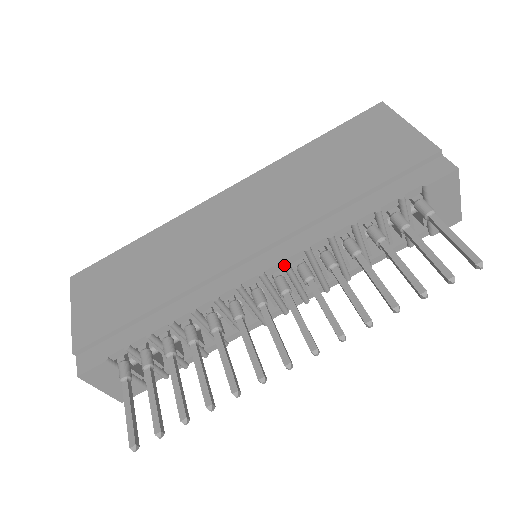
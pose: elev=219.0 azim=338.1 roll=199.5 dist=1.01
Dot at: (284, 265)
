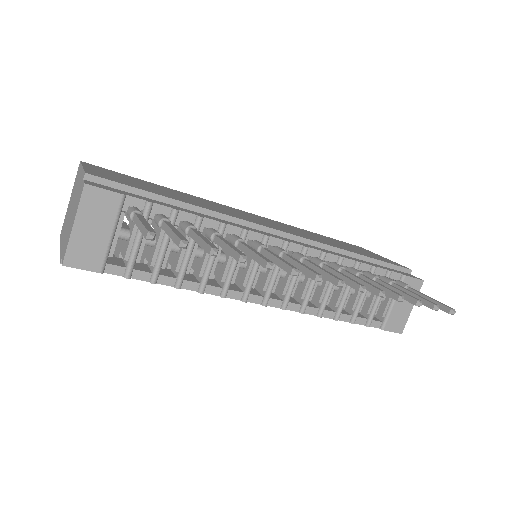
Dot at: (305, 249)
